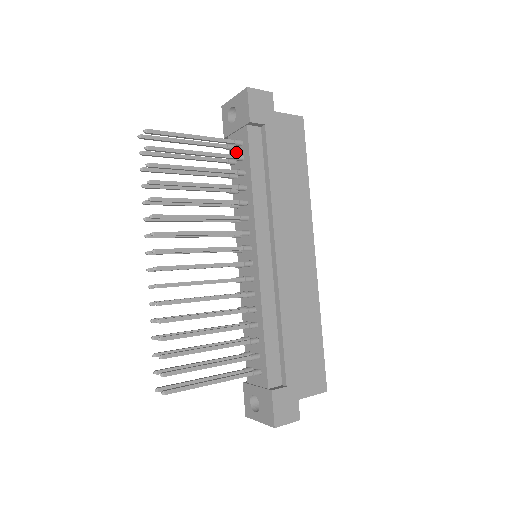
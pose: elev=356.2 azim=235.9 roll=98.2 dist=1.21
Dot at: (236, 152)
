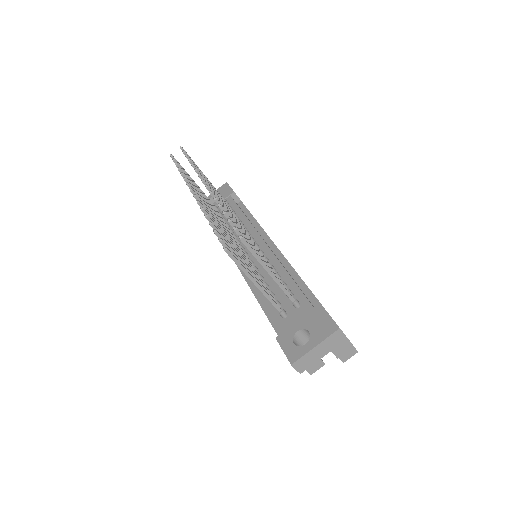
Dot at: (221, 212)
